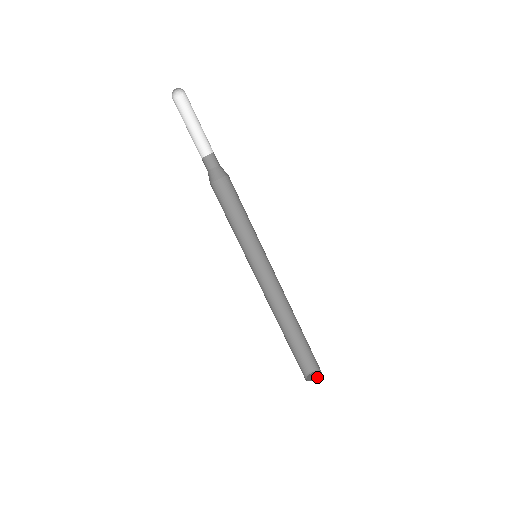
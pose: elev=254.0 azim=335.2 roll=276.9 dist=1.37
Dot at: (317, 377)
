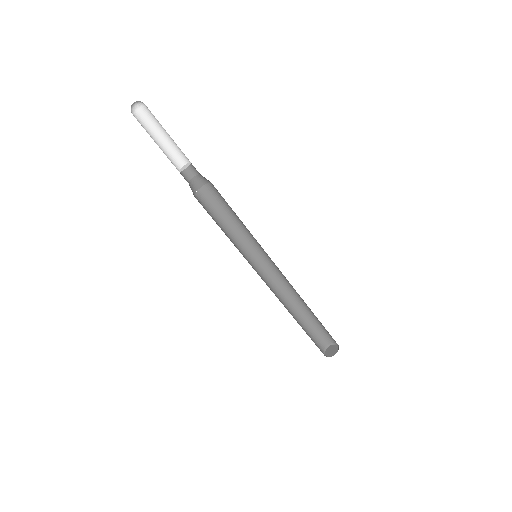
Dot at: (335, 351)
